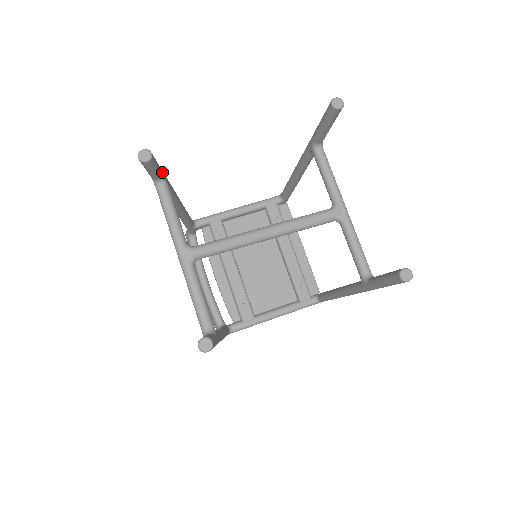
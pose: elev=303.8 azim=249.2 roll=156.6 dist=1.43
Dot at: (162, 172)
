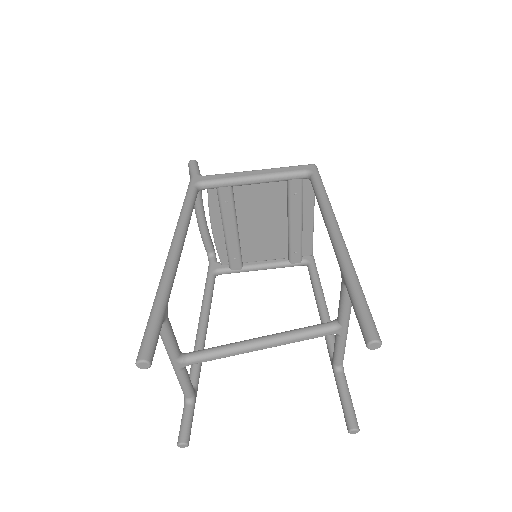
Dot at: occluded
